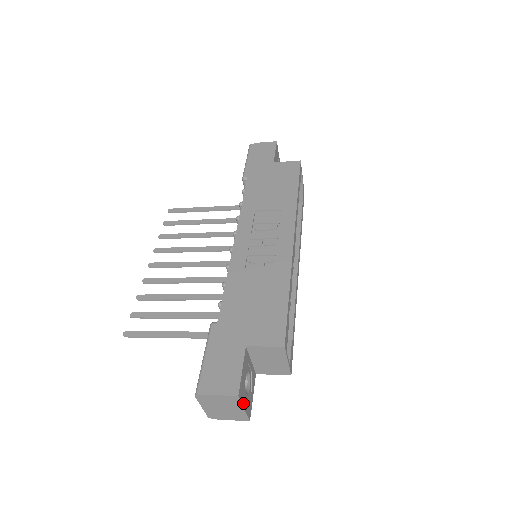
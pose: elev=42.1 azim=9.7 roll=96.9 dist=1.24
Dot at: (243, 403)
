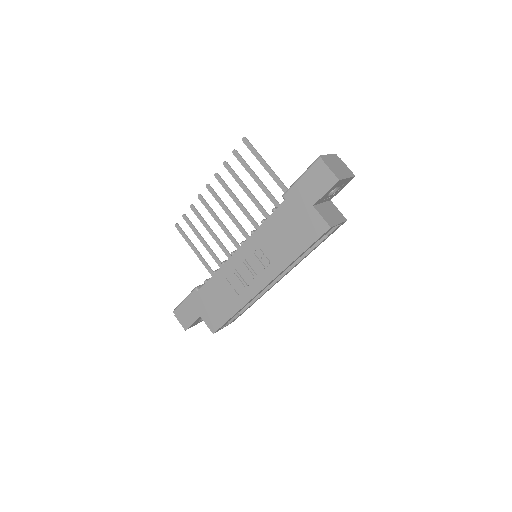
Dot at: (194, 325)
